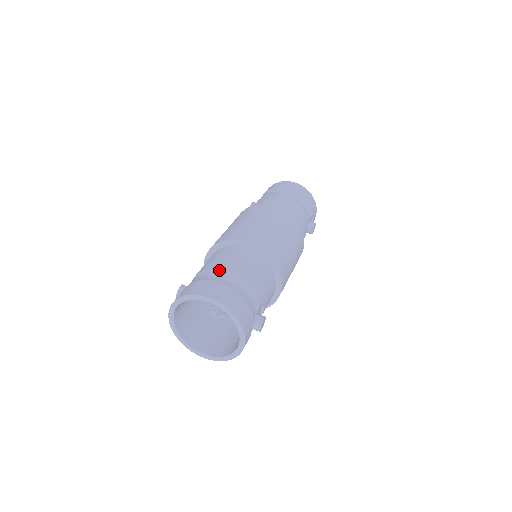
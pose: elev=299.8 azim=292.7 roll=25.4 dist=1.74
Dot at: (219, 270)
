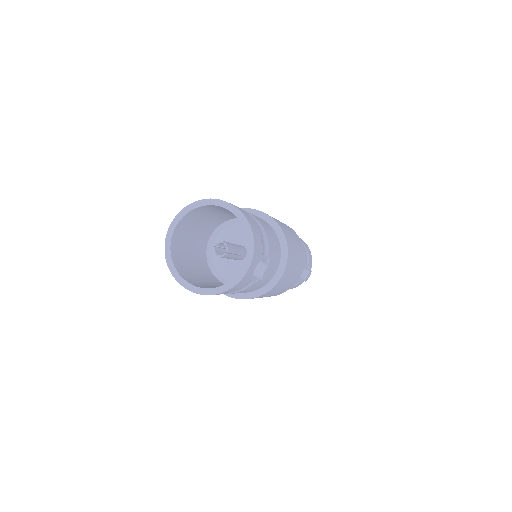
Dot at: occluded
